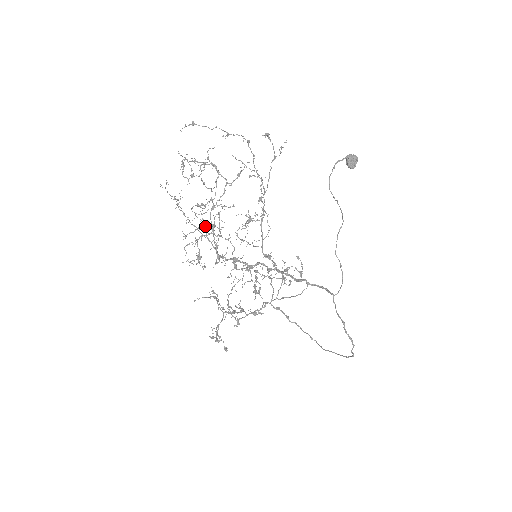
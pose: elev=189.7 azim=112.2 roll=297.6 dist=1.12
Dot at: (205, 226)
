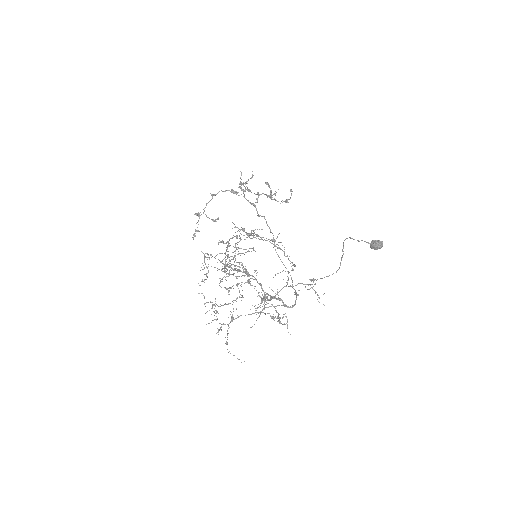
Dot at: occluded
